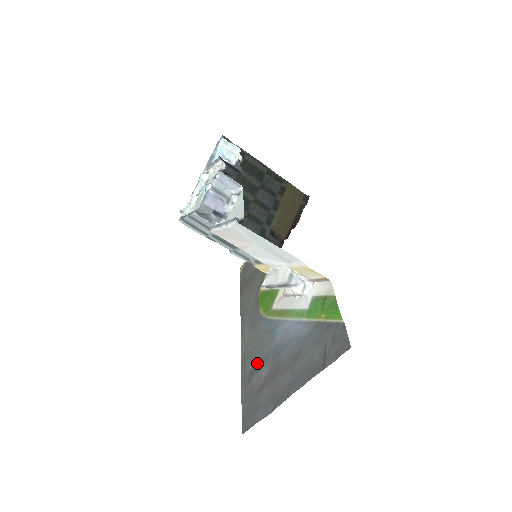
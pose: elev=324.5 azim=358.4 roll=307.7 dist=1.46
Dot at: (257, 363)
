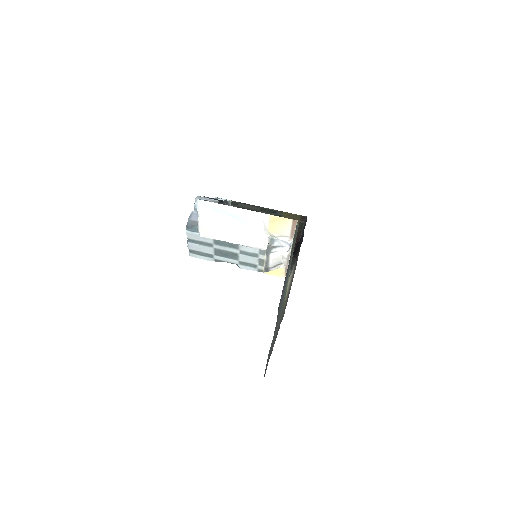
Dot at: (275, 333)
